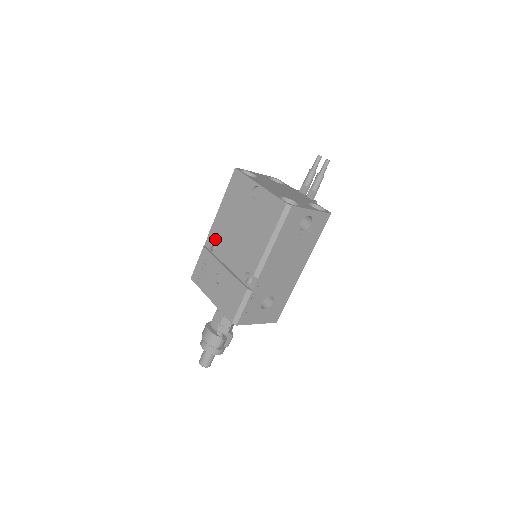
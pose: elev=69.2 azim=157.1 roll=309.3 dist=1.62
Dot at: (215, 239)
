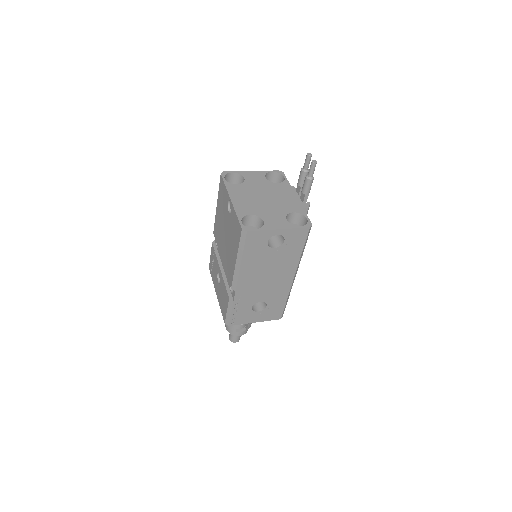
Dot at: (216, 239)
